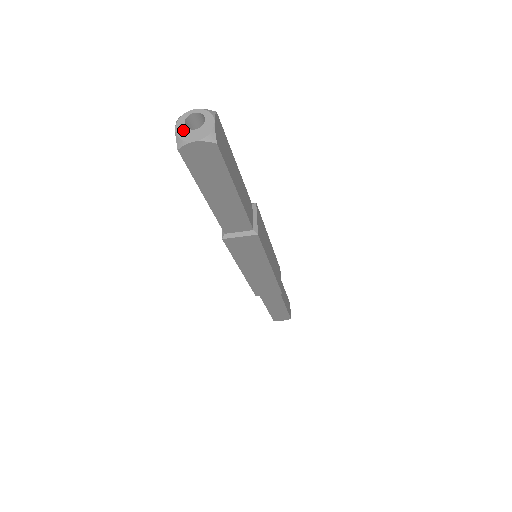
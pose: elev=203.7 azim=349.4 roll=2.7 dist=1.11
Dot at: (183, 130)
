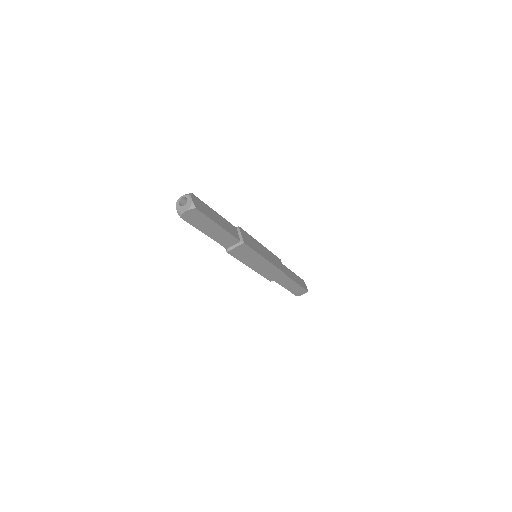
Dot at: (179, 208)
